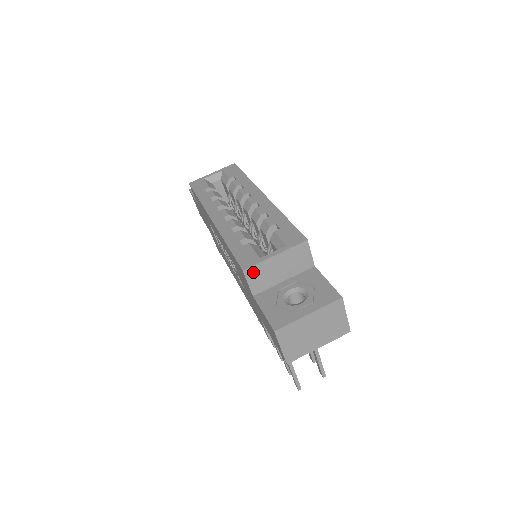
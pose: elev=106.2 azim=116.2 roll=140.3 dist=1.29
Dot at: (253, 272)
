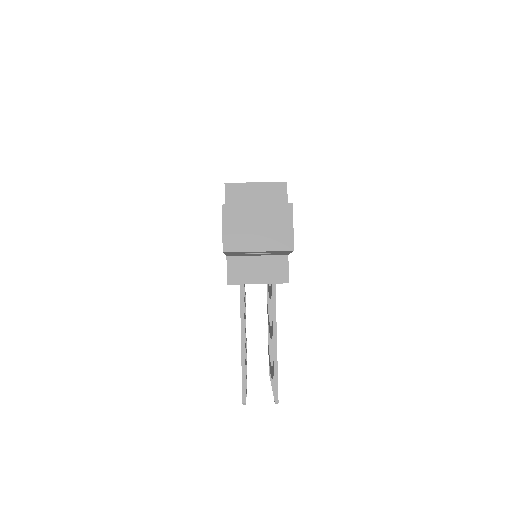
Dot at: (232, 189)
